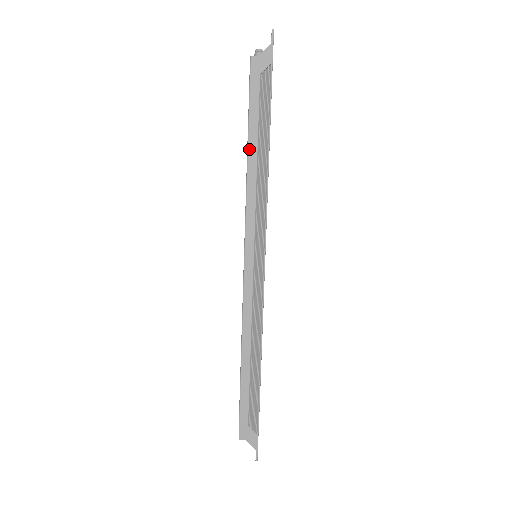
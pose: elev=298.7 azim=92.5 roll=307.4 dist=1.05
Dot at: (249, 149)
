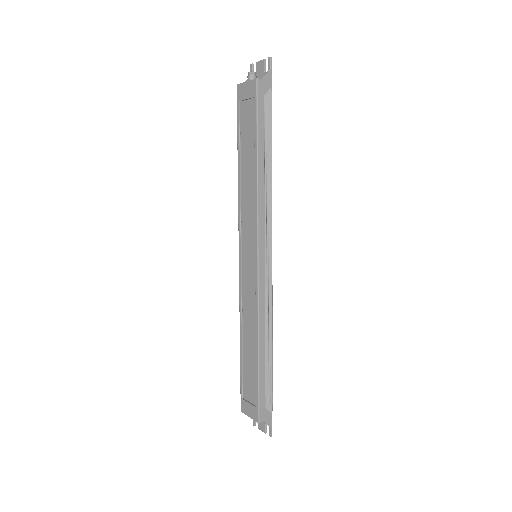
Dot at: (259, 161)
